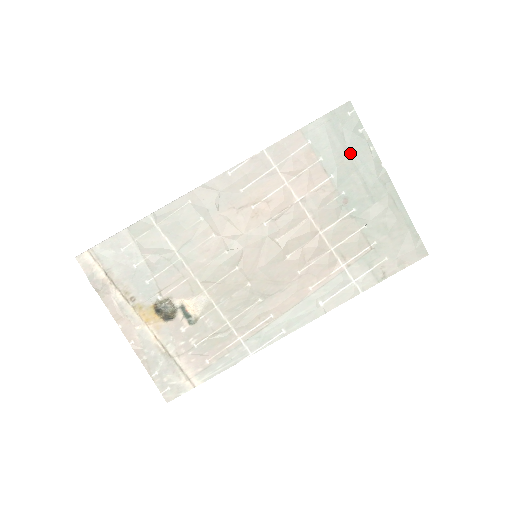
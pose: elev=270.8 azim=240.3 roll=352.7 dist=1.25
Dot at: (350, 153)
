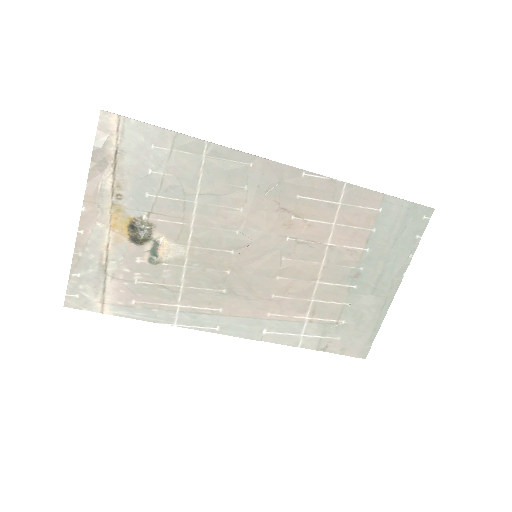
Dot at: (395, 245)
